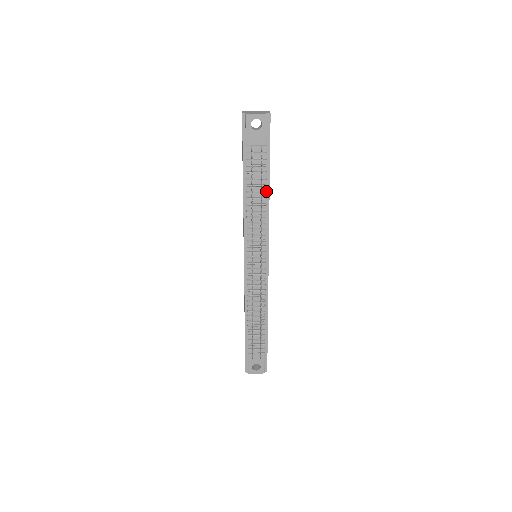
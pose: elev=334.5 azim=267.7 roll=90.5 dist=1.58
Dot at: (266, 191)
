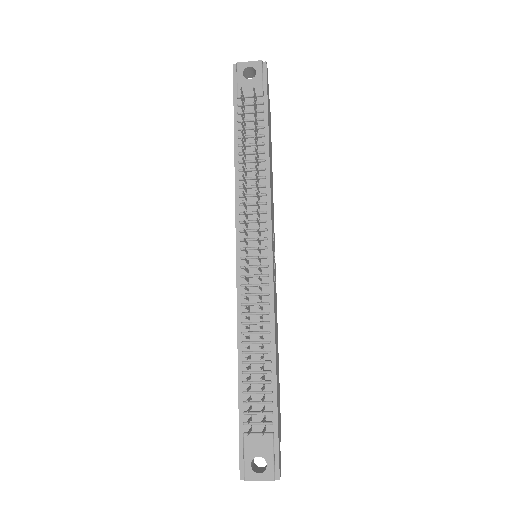
Dot at: (264, 151)
